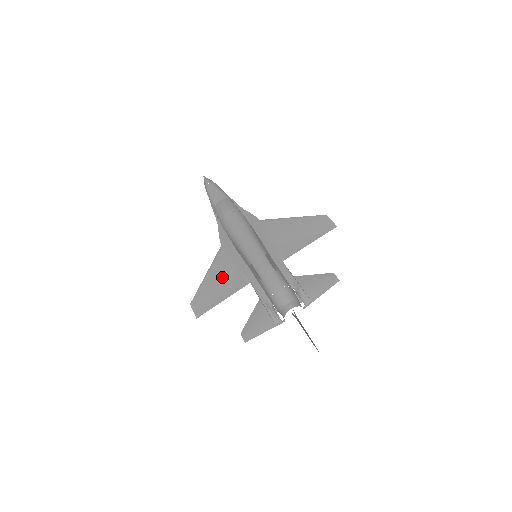
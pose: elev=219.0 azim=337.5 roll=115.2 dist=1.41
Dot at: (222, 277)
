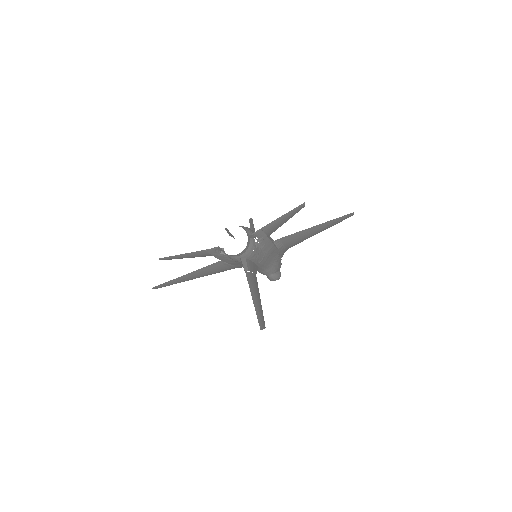
Dot at: occluded
